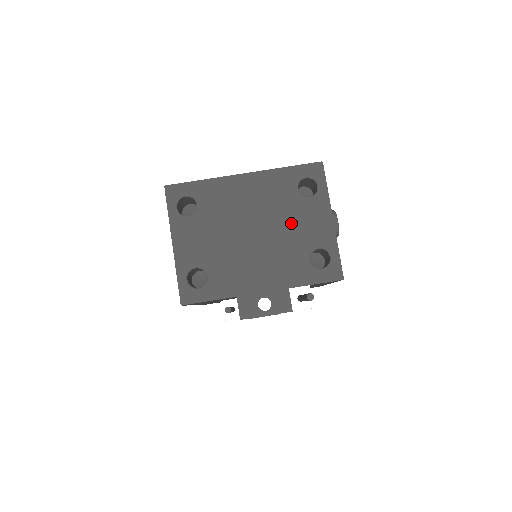
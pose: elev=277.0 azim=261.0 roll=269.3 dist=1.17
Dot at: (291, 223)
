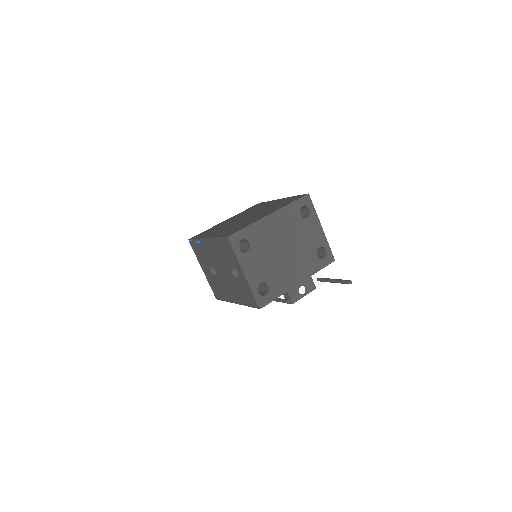
Dot at: (303, 237)
